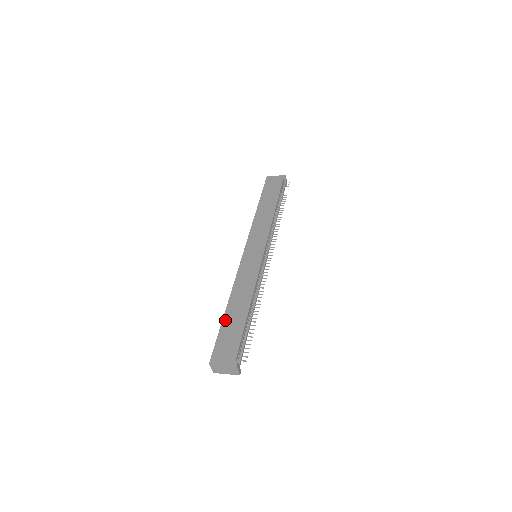
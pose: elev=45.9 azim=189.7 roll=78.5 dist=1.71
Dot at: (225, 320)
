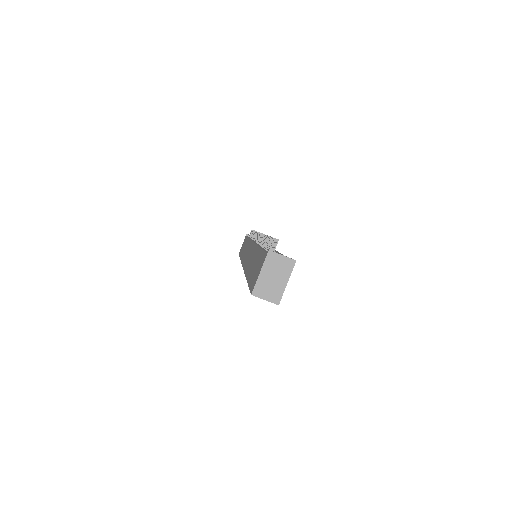
Dot at: (248, 278)
